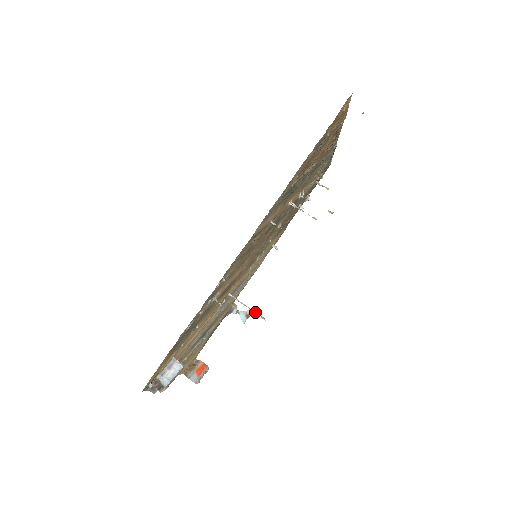
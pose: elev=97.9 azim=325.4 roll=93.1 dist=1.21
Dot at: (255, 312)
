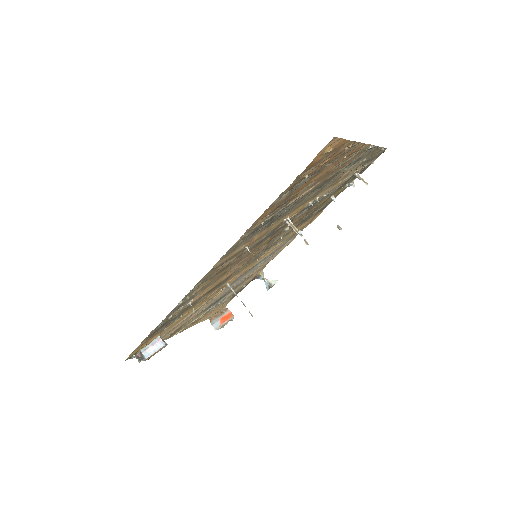
Dot at: occluded
